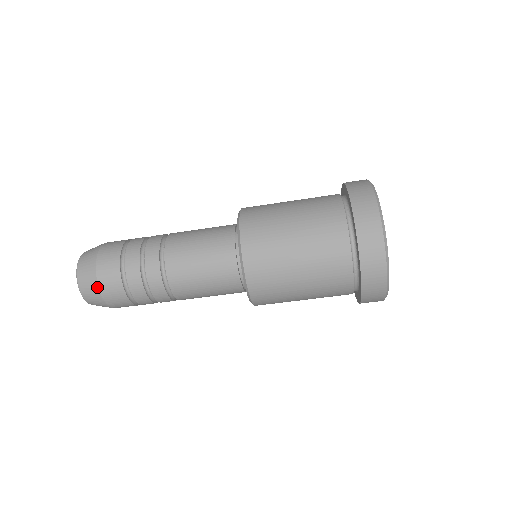
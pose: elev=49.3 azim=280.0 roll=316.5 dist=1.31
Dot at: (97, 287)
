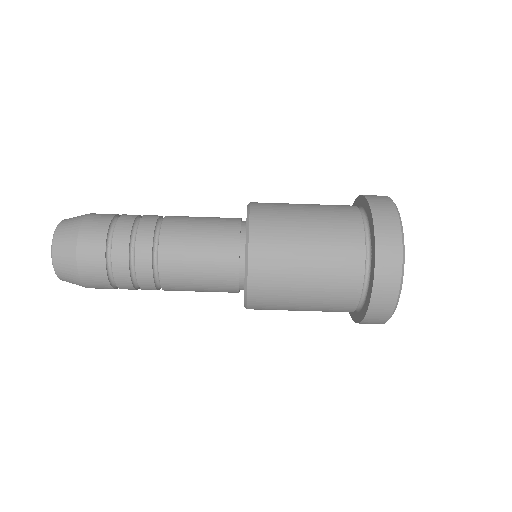
Dot at: (75, 240)
